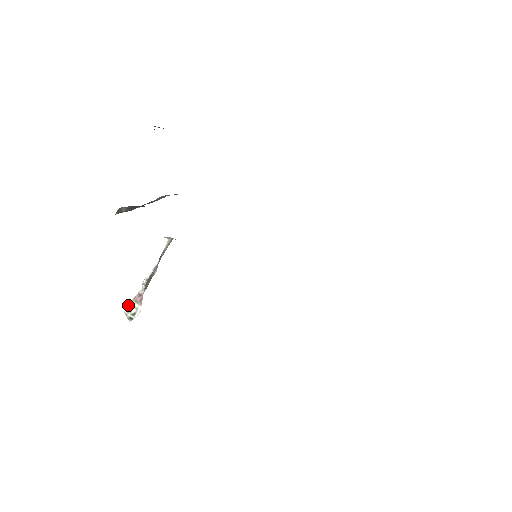
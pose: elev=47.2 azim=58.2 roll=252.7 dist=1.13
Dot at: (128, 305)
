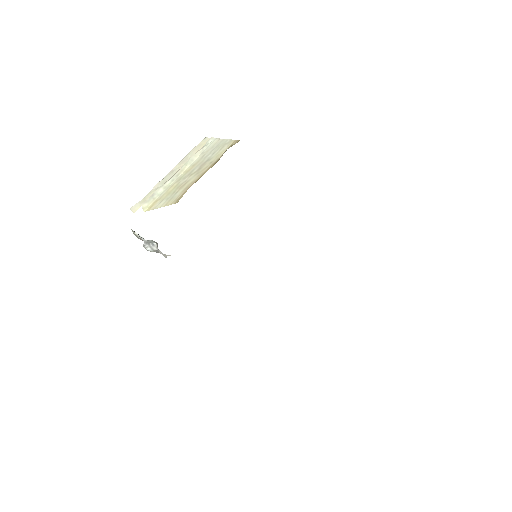
Dot at: (134, 232)
